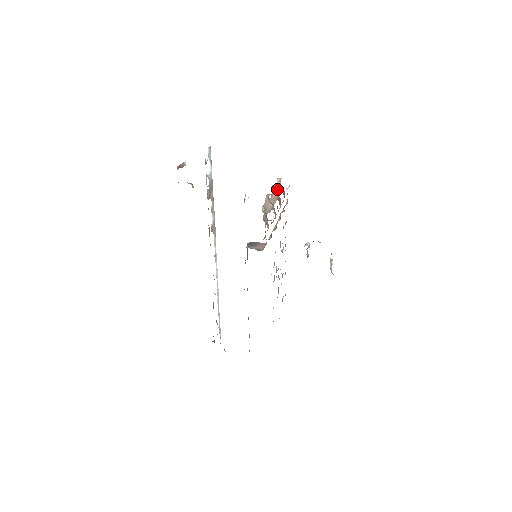
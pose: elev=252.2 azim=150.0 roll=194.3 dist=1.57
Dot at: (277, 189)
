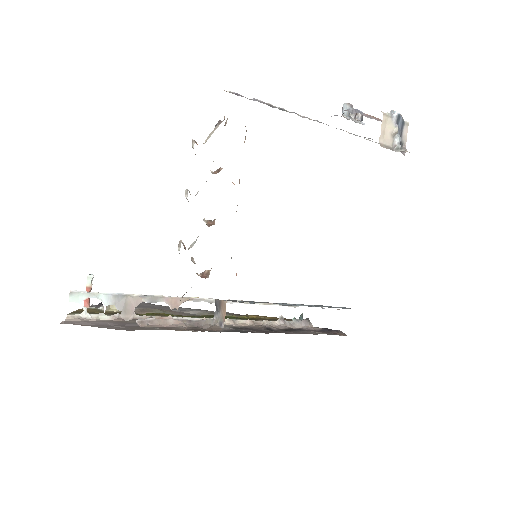
Dot at: occluded
